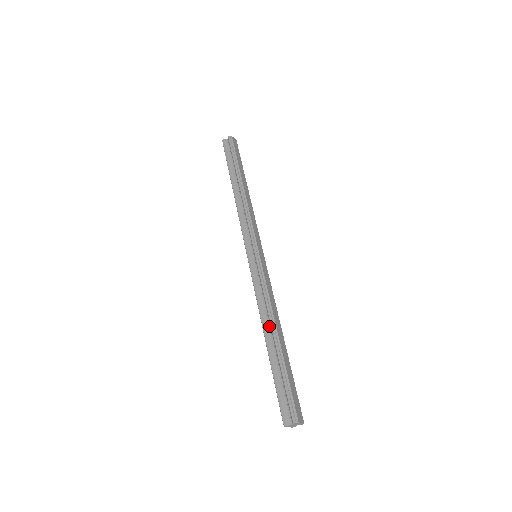
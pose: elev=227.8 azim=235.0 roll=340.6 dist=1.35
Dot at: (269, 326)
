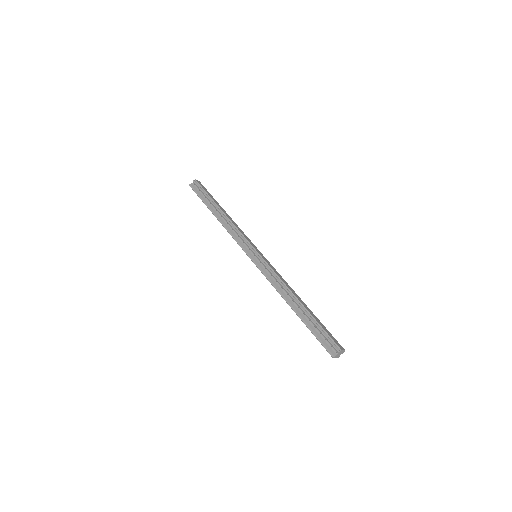
Dot at: (290, 298)
